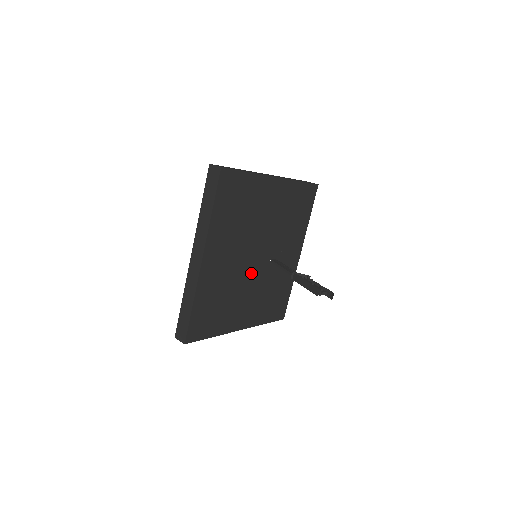
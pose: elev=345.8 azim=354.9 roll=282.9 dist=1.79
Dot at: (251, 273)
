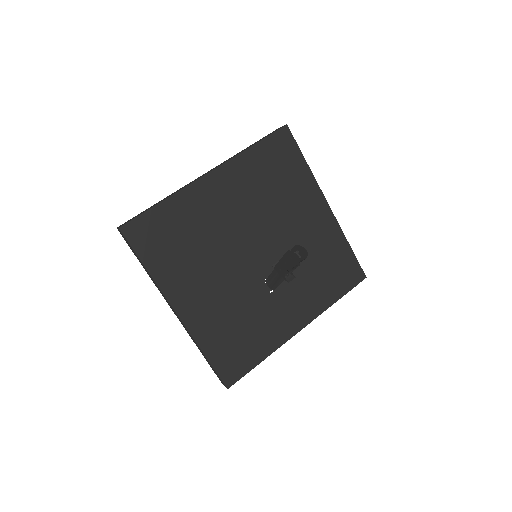
Dot at: (238, 263)
